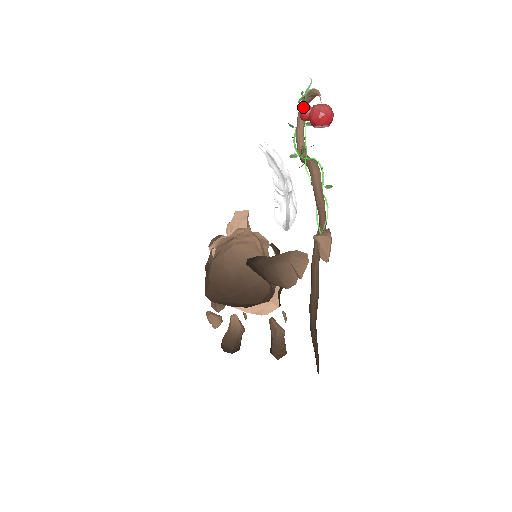
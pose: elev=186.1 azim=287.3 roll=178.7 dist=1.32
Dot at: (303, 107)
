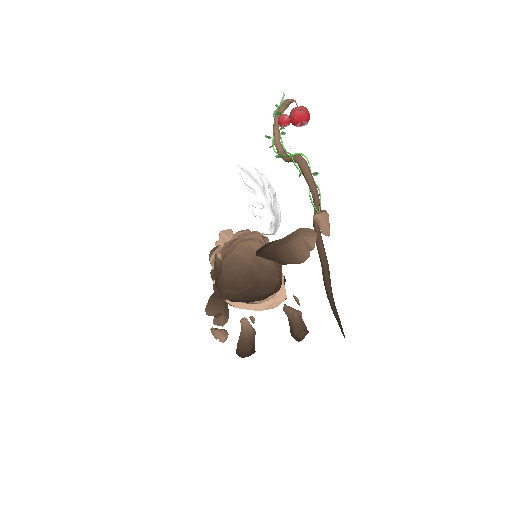
Dot at: (280, 115)
